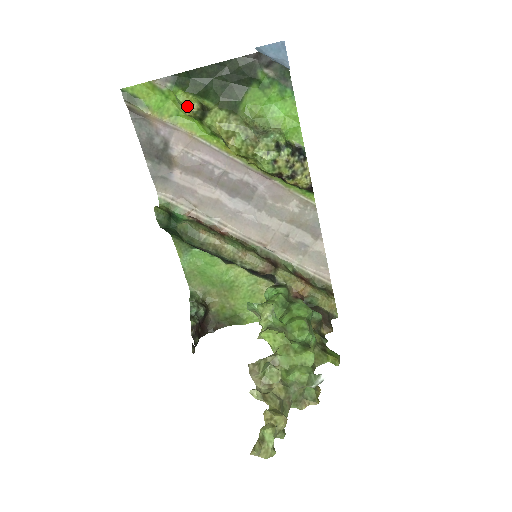
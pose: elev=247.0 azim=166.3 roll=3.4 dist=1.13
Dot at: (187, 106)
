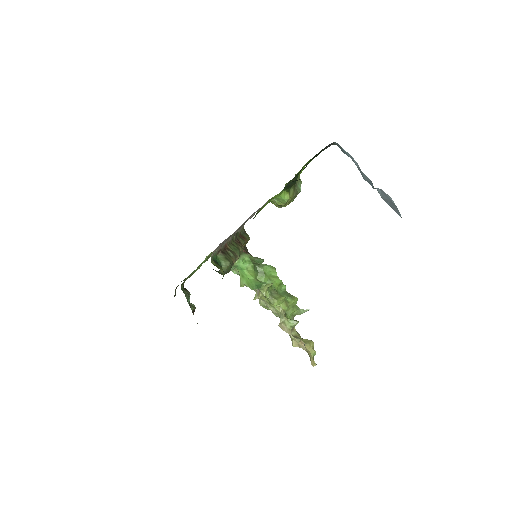
Dot at: (286, 203)
